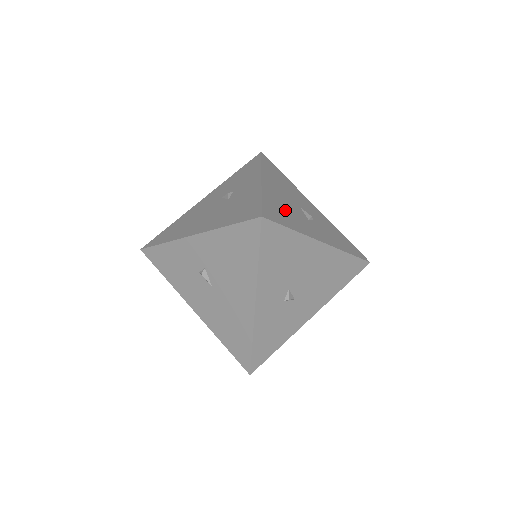
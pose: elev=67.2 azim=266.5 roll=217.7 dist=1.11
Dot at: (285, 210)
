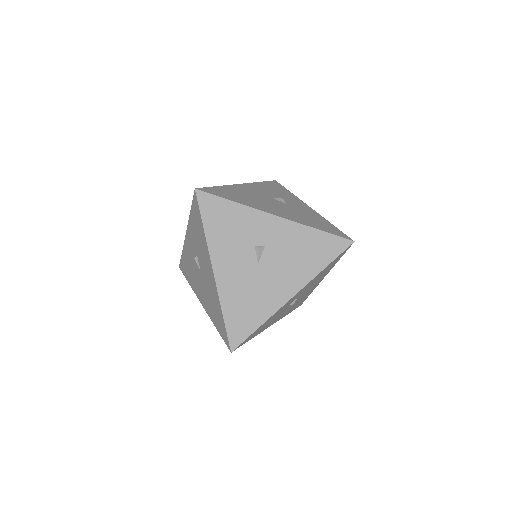
Dot at: occluded
